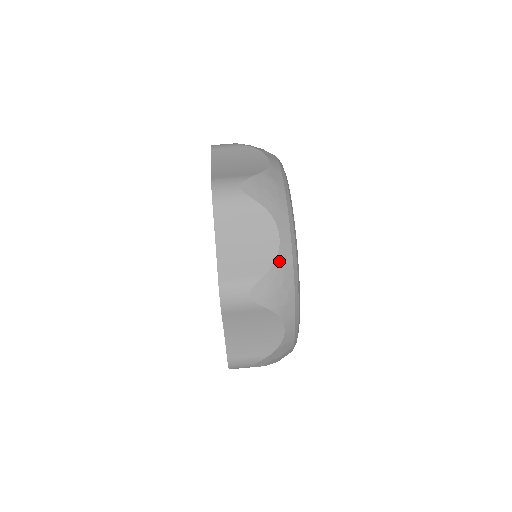
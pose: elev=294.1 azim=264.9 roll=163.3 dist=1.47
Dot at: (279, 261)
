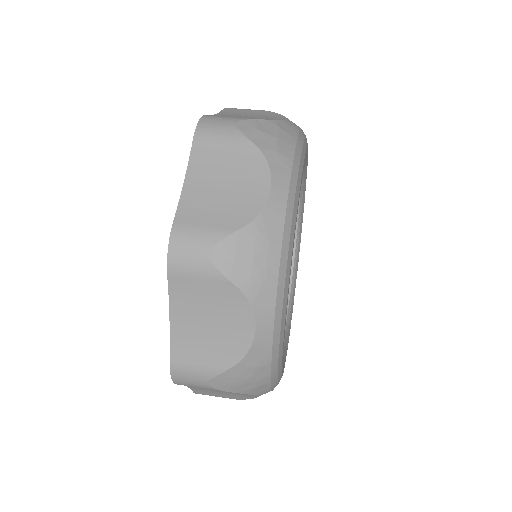
Dot at: (251, 355)
